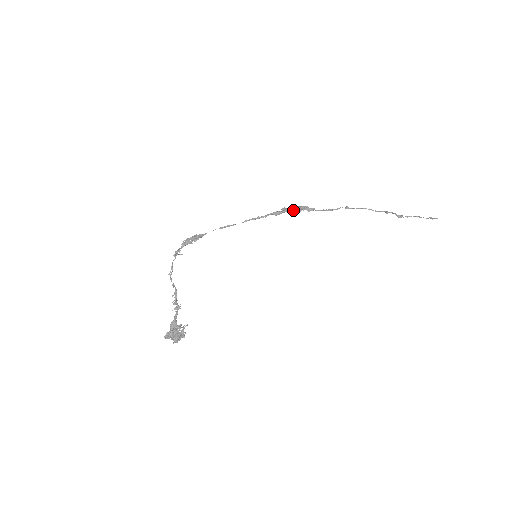
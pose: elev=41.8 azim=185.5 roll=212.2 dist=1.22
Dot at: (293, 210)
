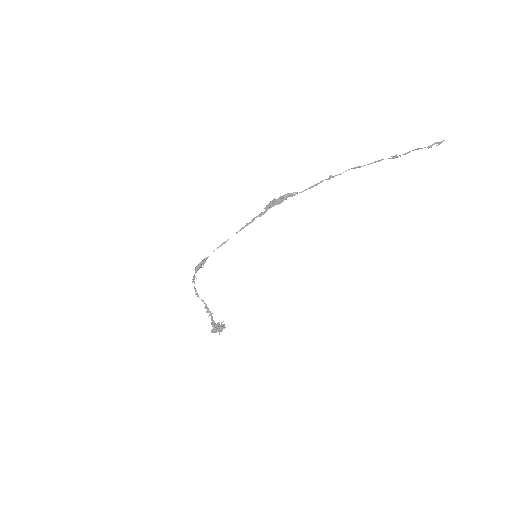
Dot at: (276, 203)
